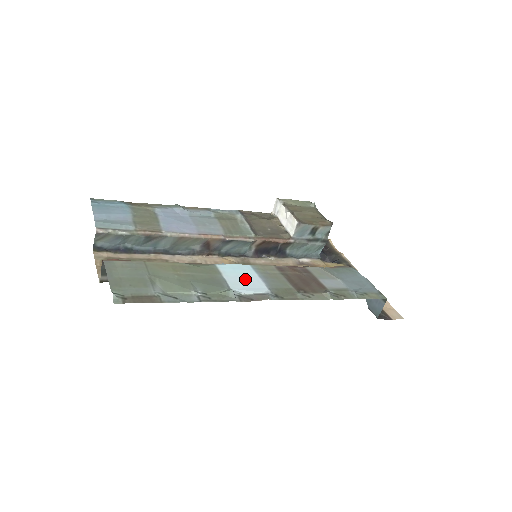
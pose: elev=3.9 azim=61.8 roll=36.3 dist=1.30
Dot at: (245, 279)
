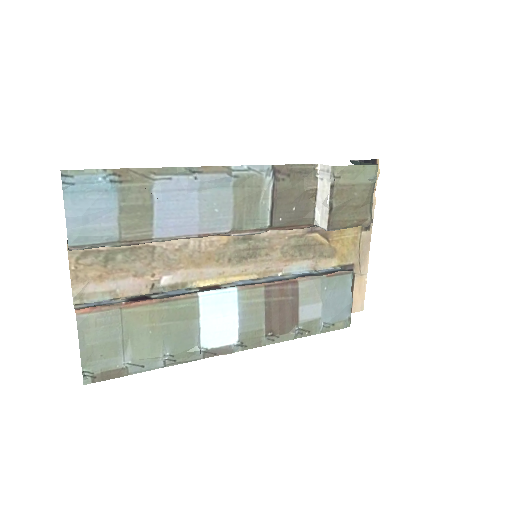
Dot at: (221, 322)
